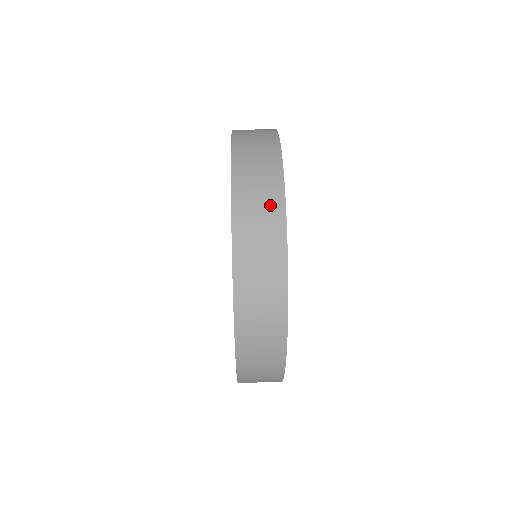
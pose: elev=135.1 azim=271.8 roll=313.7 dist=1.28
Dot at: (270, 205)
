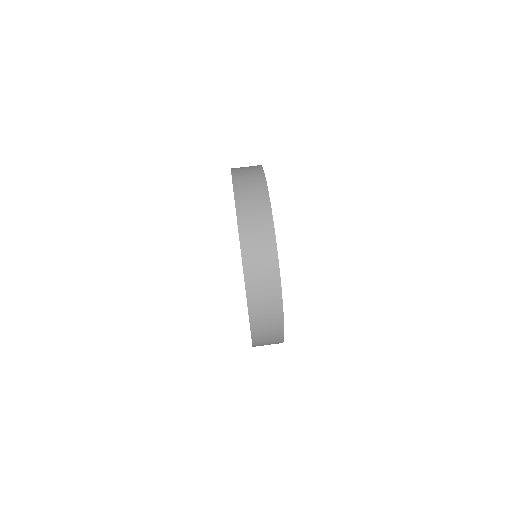
Dot at: (264, 232)
